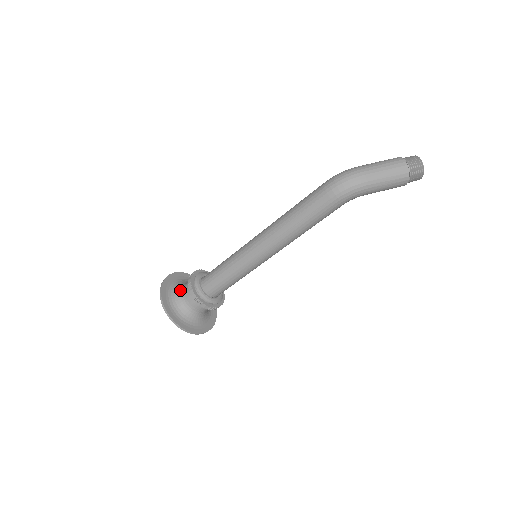
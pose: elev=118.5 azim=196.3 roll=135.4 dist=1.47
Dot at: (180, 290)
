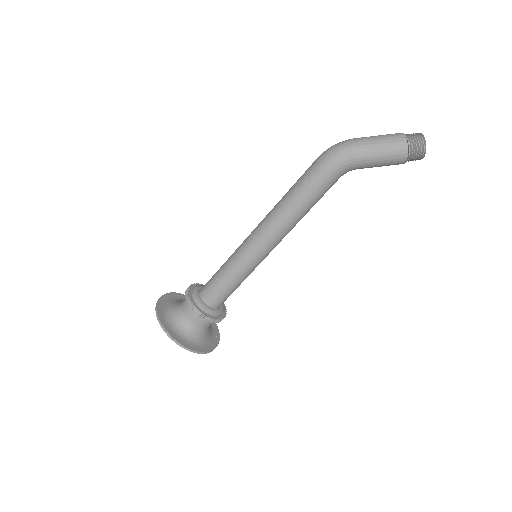
Dot at: (180, 302)
